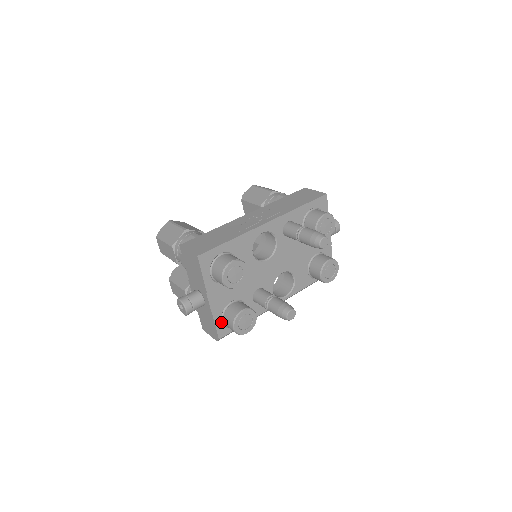
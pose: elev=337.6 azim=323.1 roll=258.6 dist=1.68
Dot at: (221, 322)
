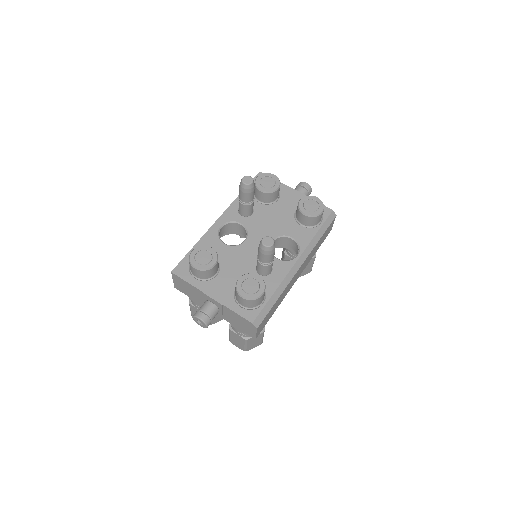
Dot at: (241, 308)
